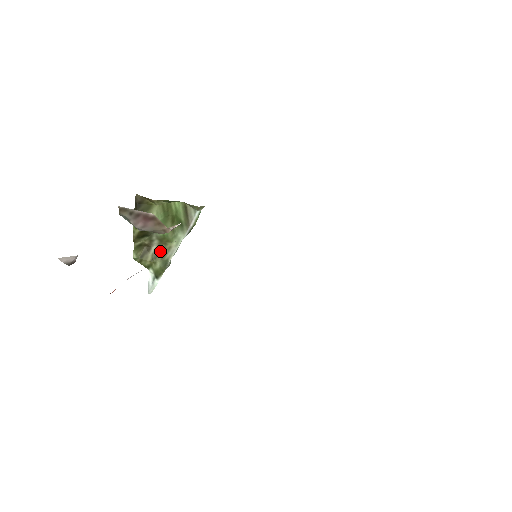
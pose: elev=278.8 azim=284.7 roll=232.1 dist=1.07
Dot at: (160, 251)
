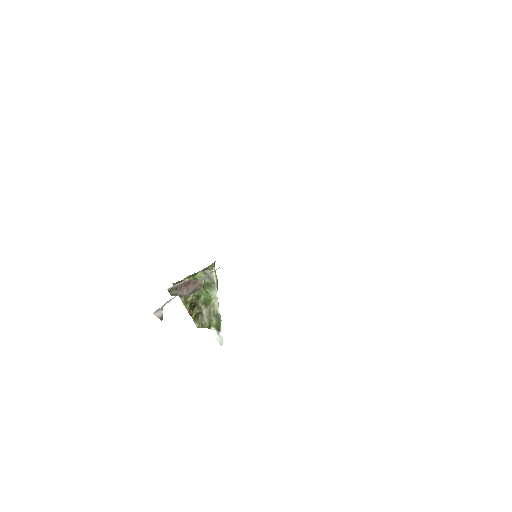
Dot at: (209, 311)
